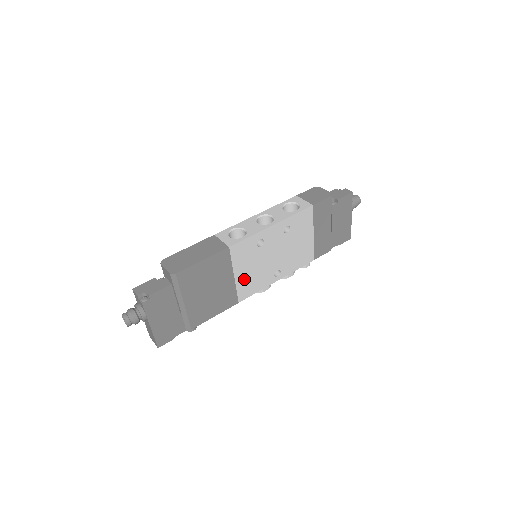
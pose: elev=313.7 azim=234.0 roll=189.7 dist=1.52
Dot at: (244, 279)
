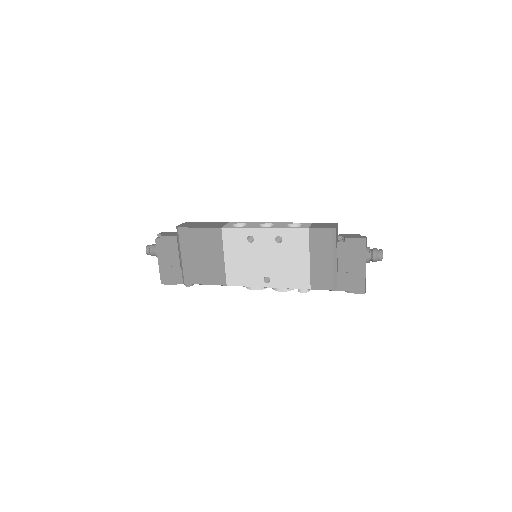
Dot at: (233, 265)
